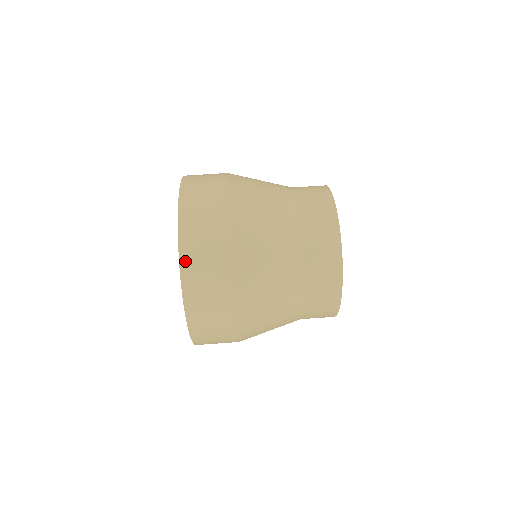
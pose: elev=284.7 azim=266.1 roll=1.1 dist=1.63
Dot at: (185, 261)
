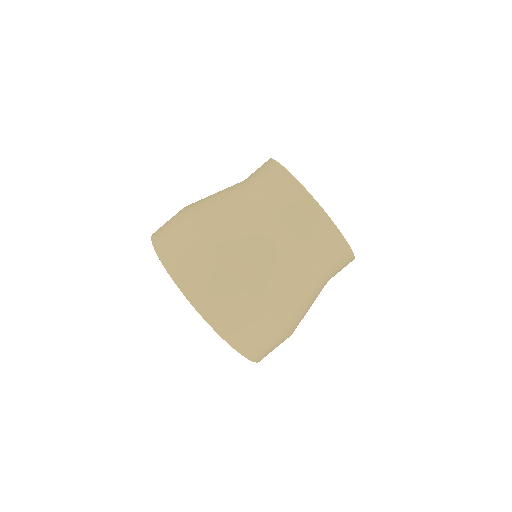
Dot at: (163, 255)
